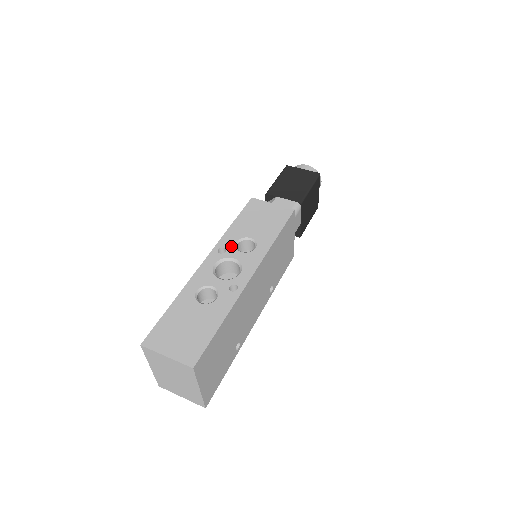
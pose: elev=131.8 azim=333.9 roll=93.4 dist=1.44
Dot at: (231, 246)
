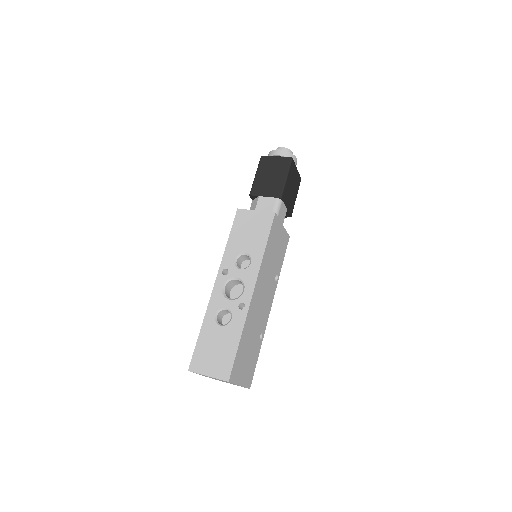
Dot at: (231, 265)
